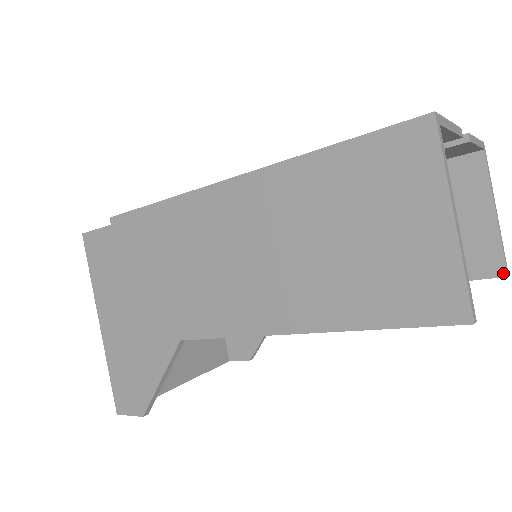
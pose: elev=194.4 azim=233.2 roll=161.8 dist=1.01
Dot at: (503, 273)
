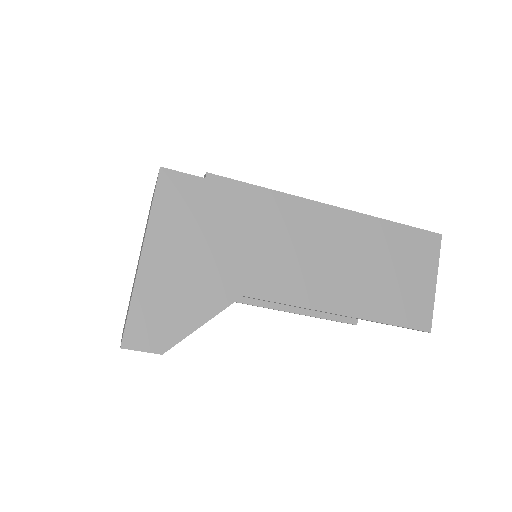
Dot at: (356, 323)
